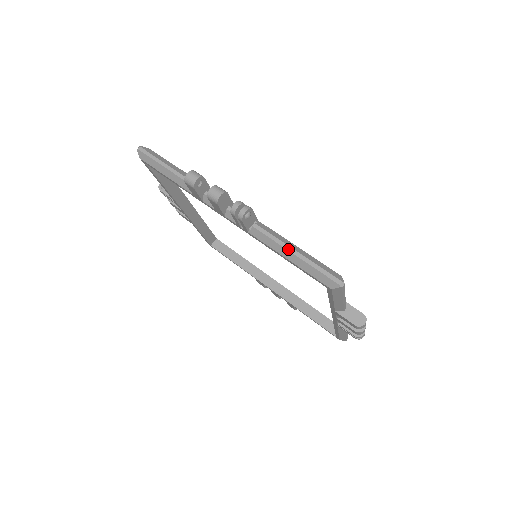
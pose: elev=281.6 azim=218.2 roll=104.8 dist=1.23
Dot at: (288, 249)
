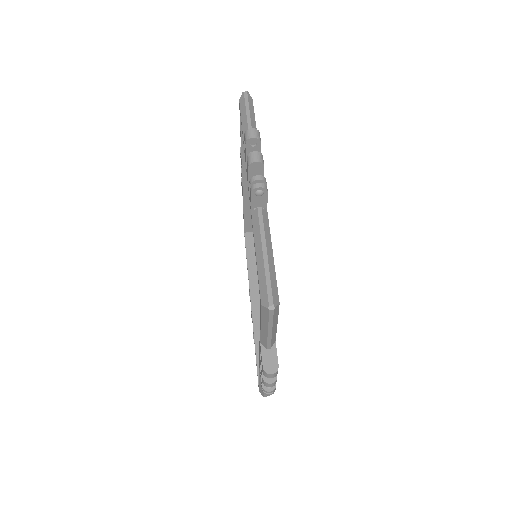
Dot at: (263, 246)
